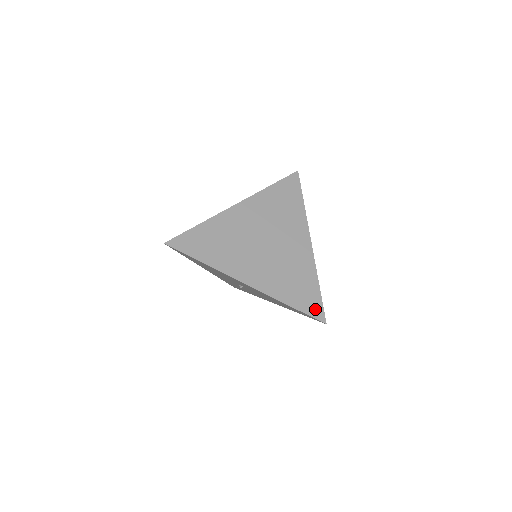
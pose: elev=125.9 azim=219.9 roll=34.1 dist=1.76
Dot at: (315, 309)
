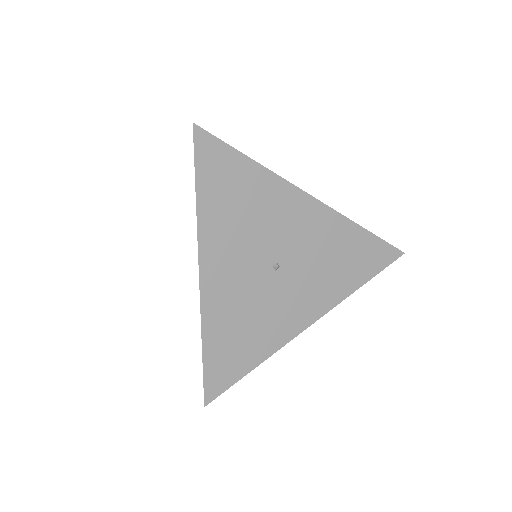
Dot at: occluded
